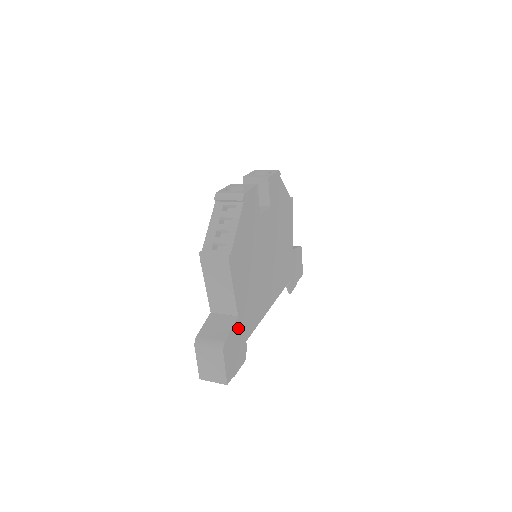
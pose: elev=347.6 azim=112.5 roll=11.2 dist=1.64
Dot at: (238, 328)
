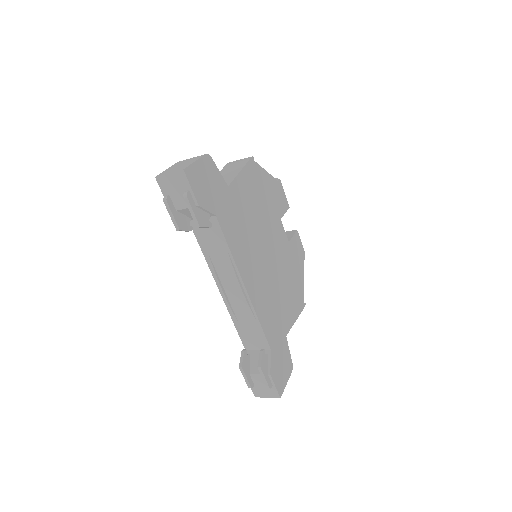
Dot at: (221, 190)
